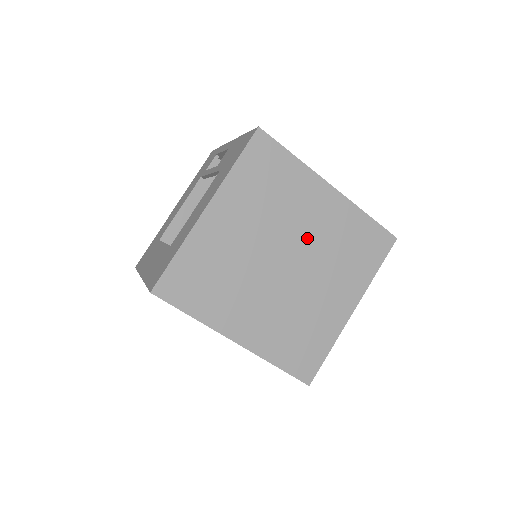
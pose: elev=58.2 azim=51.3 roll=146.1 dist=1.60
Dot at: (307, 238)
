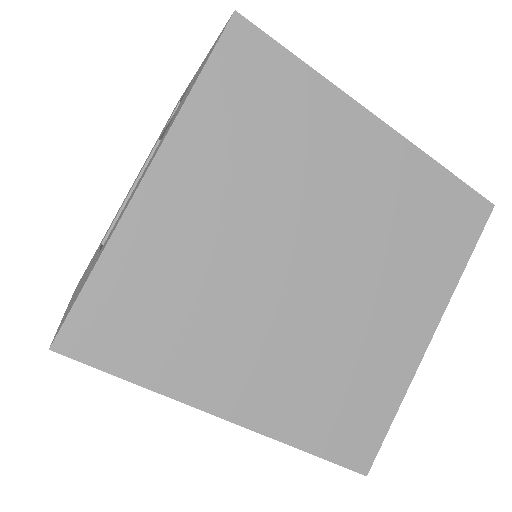
Dot at: (343, 217)
